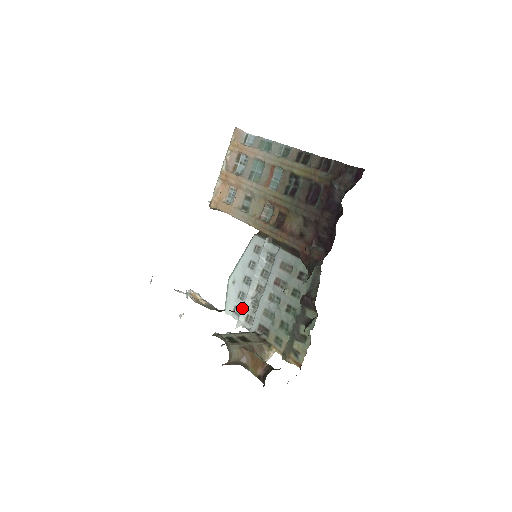
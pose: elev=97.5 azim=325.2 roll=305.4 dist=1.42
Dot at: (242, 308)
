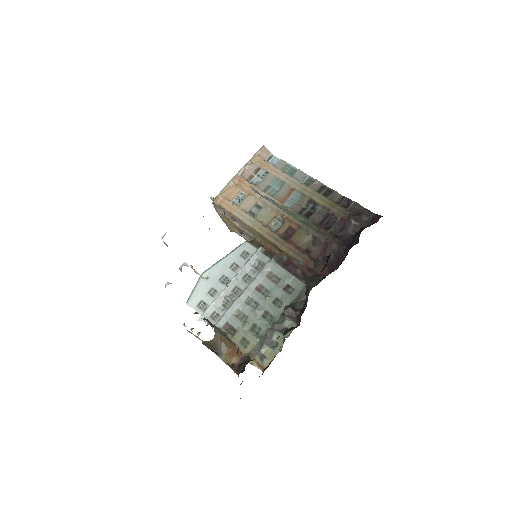
Dot at: (212, 303)
